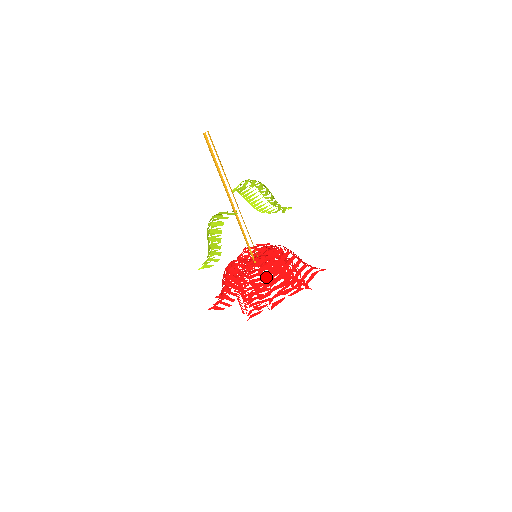
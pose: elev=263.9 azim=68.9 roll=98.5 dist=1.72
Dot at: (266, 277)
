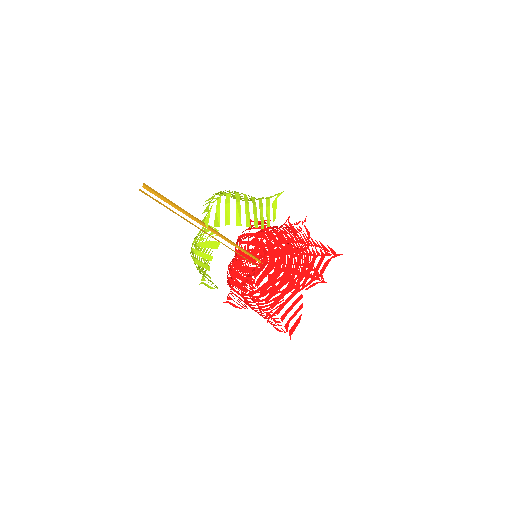
Dot at: (275, 304)
